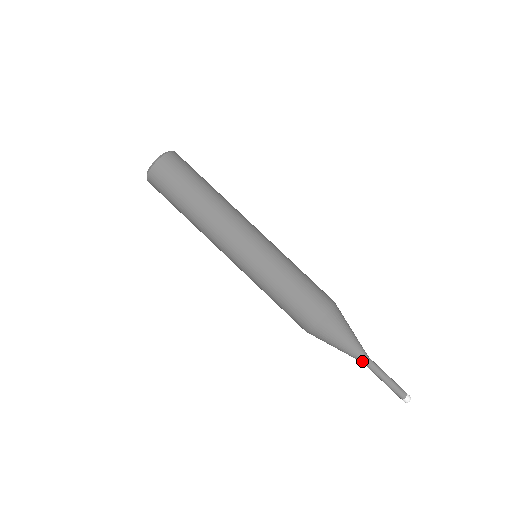
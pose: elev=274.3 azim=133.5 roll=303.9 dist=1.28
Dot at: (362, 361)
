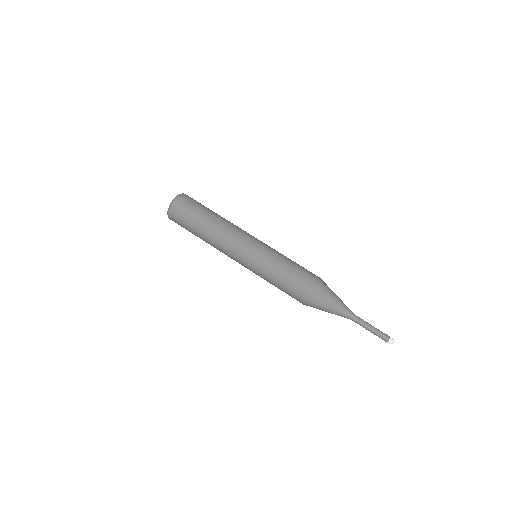
Dot at: (350, 318)
